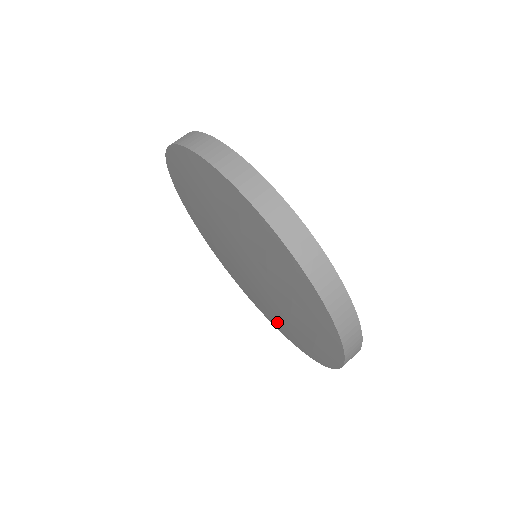
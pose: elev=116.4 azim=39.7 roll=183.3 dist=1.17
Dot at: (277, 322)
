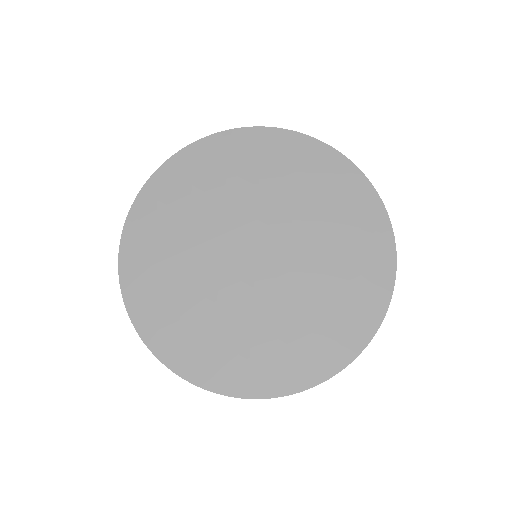
Dot at: (300, 352)
